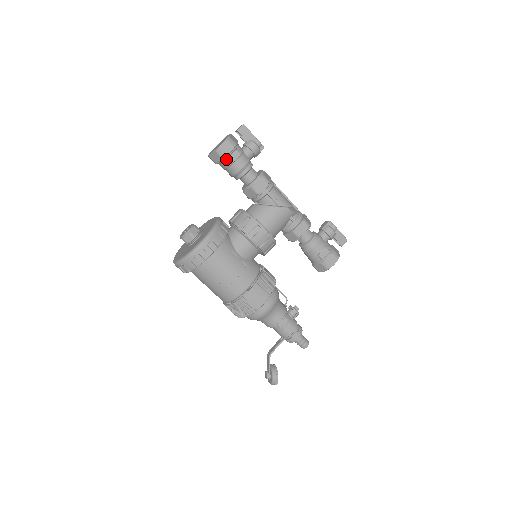
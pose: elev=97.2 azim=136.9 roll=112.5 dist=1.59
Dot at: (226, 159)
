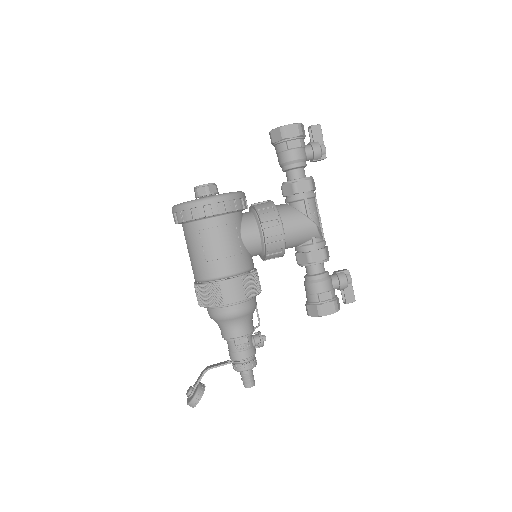
Dot at: (285, 142)
